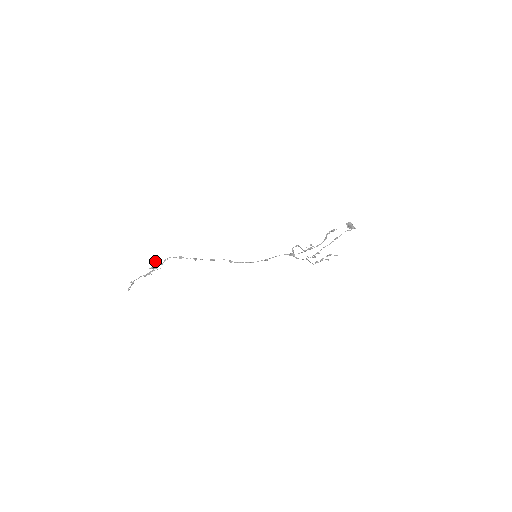
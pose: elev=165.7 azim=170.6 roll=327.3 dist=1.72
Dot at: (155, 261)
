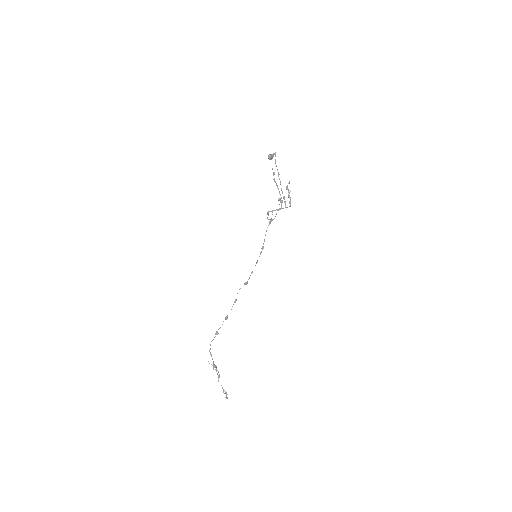
Dot at: occluded
